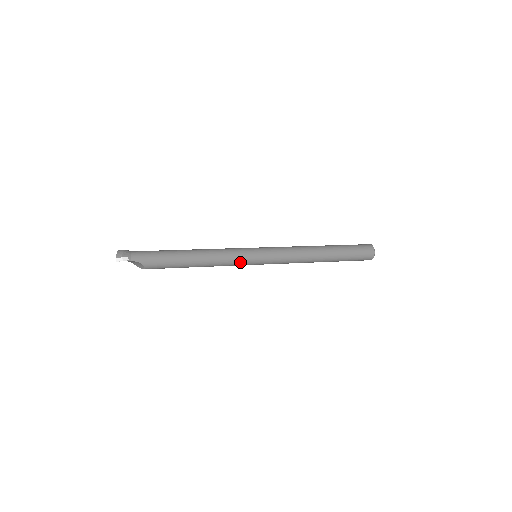
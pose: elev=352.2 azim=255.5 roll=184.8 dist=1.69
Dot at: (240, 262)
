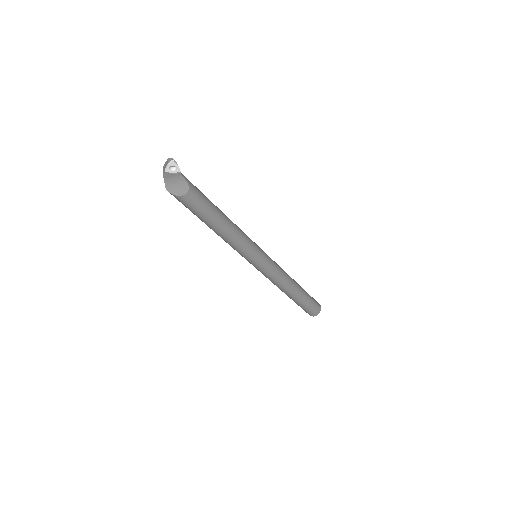
Dot at: (252, 248)
